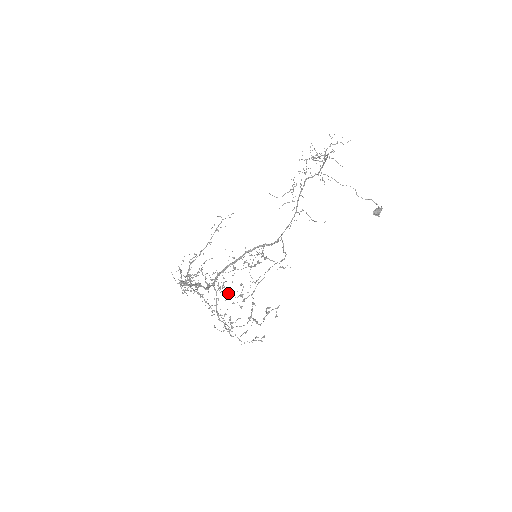
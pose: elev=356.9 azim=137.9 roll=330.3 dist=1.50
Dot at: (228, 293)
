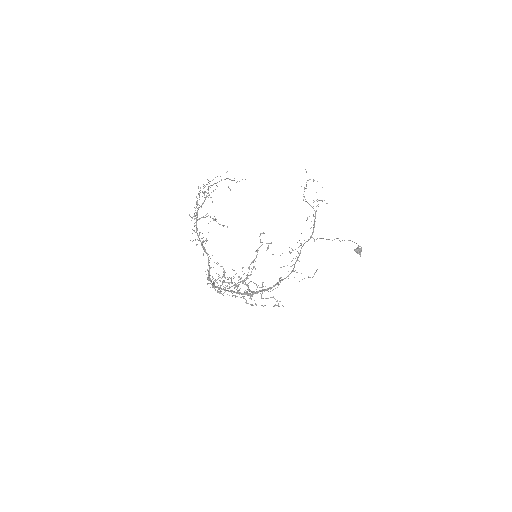
Dot at: occluded
